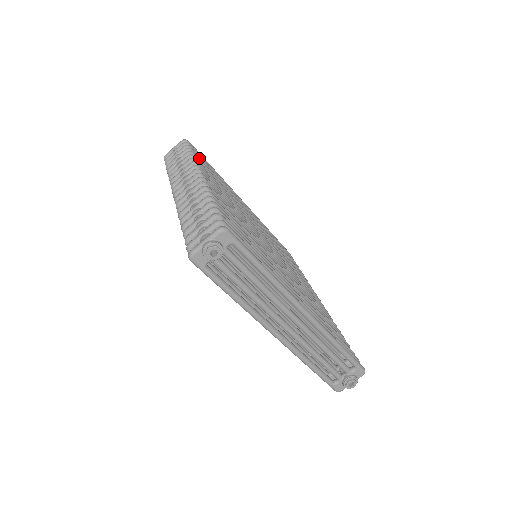
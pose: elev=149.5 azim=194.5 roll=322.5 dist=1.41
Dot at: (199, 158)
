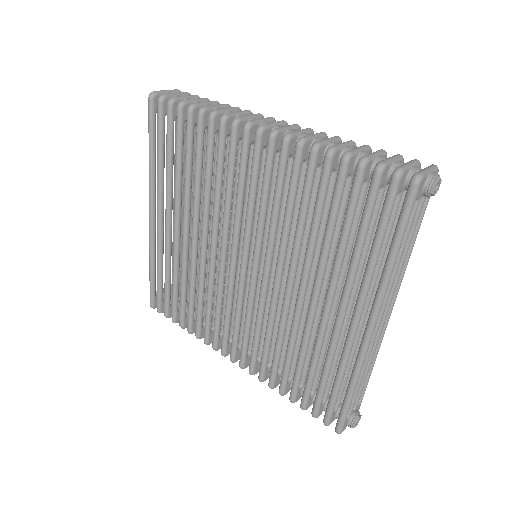
Dot at: occluded
